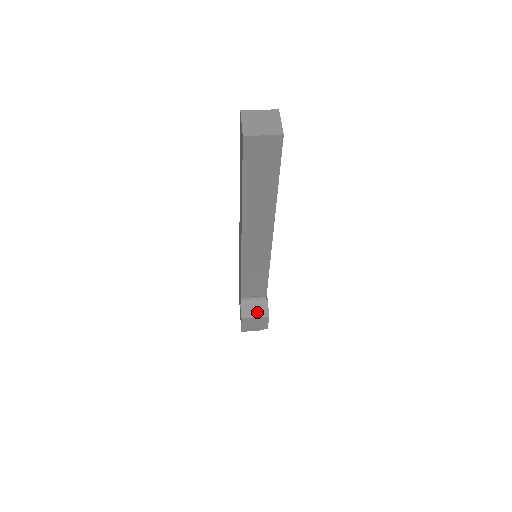
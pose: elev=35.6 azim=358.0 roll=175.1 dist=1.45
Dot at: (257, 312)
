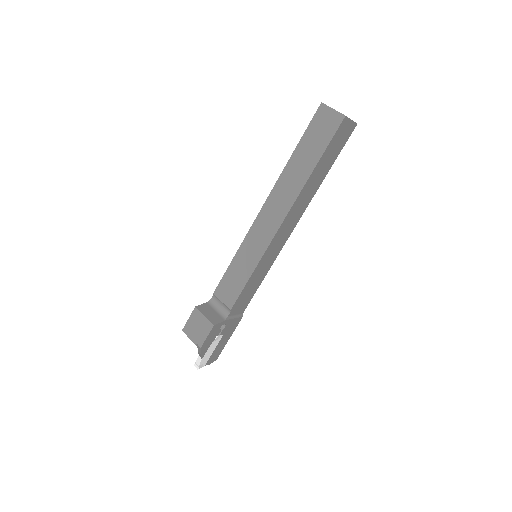
Dot at: (210, 315)
